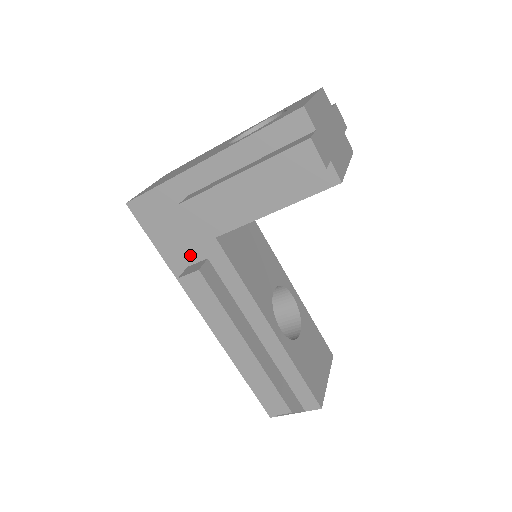
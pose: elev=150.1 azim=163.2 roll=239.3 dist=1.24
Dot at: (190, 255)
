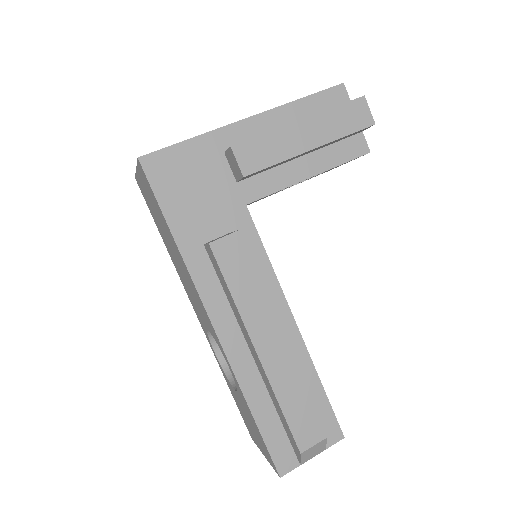
Dot at: (210, 228)
